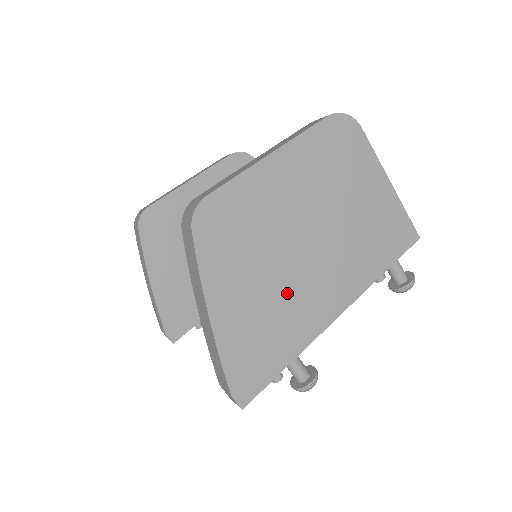
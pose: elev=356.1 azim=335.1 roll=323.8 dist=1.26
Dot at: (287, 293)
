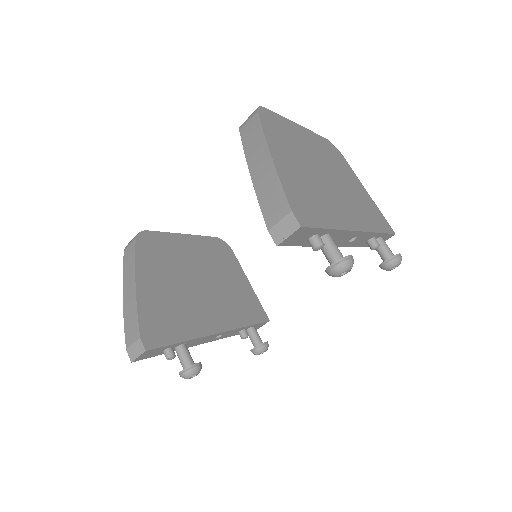
Dot at: (320, 188)
